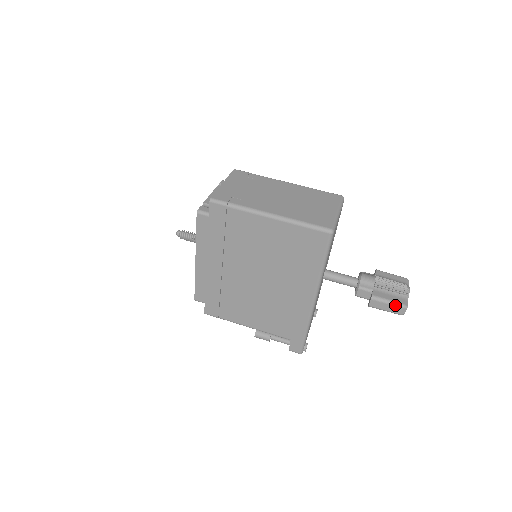
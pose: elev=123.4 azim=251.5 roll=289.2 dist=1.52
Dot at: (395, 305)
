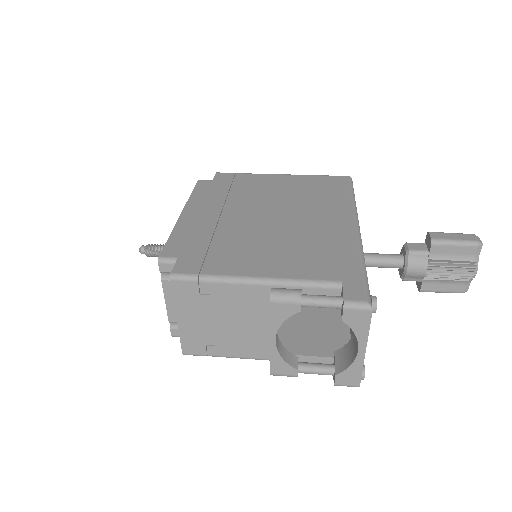
Dot at: (462, 233)
